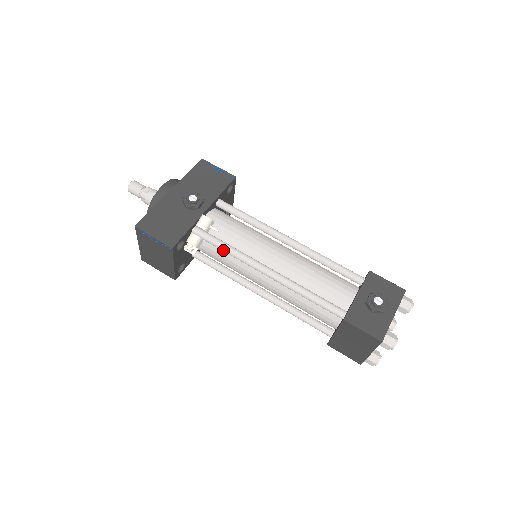
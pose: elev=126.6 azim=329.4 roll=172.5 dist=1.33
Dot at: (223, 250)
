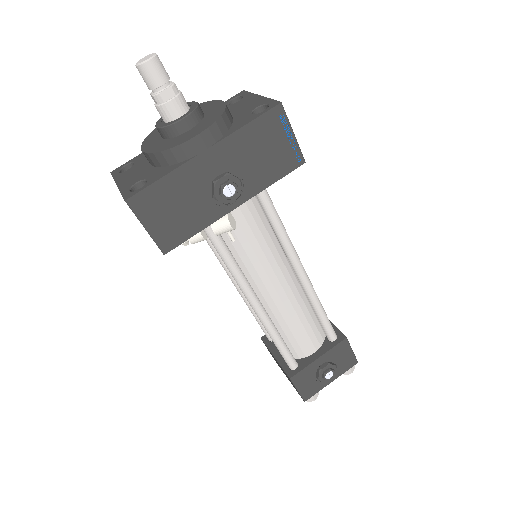
Dot at: (224, 263)
